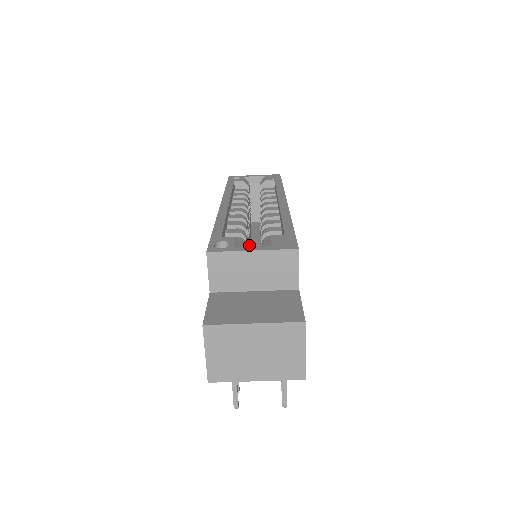
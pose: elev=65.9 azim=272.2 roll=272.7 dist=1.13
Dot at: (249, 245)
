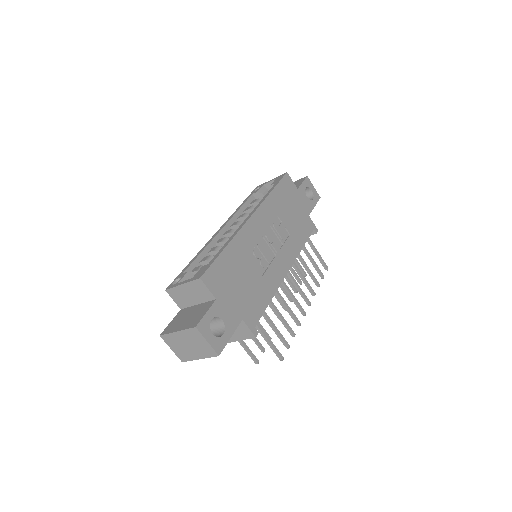
Dot at: occluded
